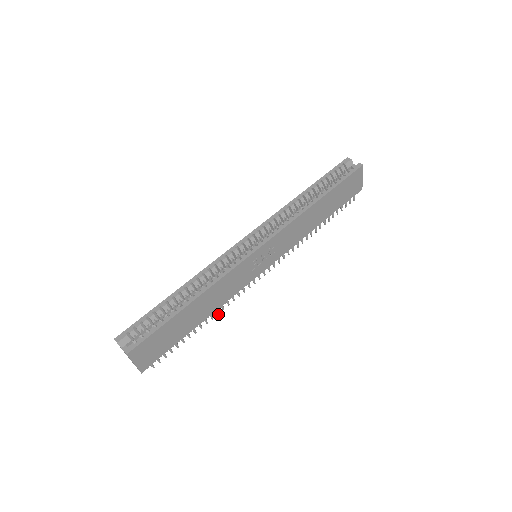
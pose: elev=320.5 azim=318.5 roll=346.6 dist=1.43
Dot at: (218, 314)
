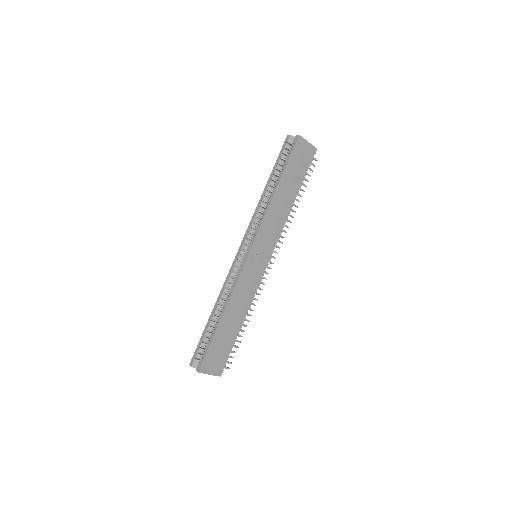
Dot at: occluded
